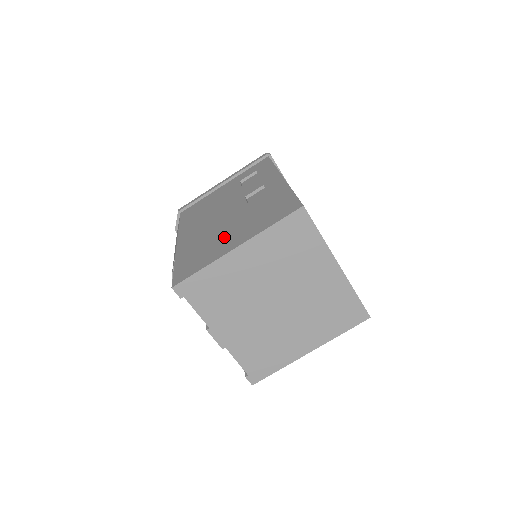
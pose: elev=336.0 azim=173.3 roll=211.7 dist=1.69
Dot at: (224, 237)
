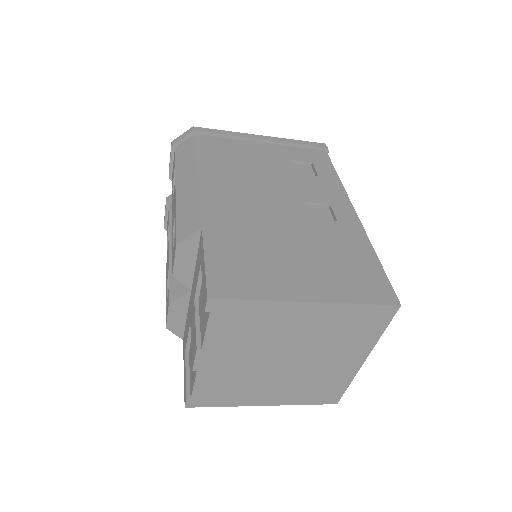
Dot at: (285, 261)
